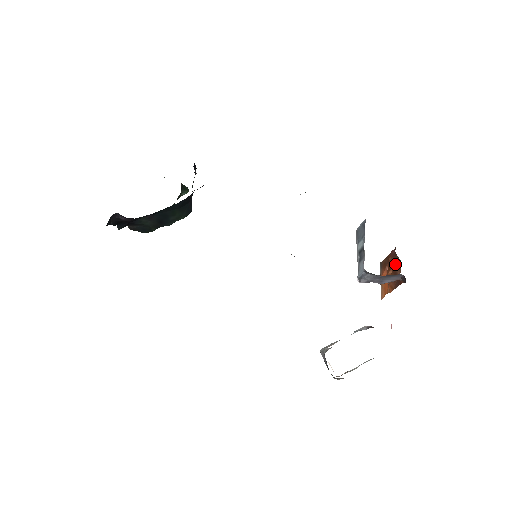
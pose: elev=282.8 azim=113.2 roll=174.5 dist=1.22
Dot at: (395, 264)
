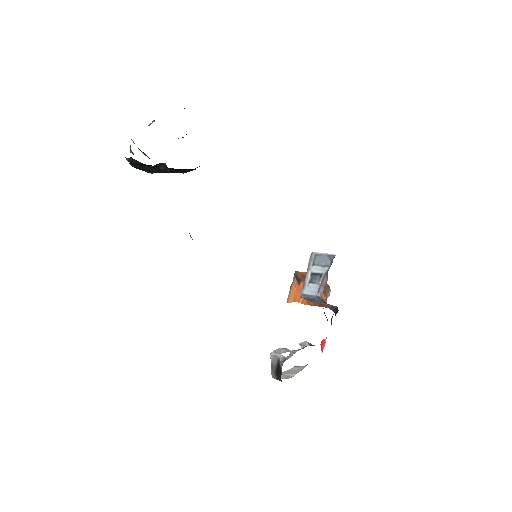
Dot at: occluded
